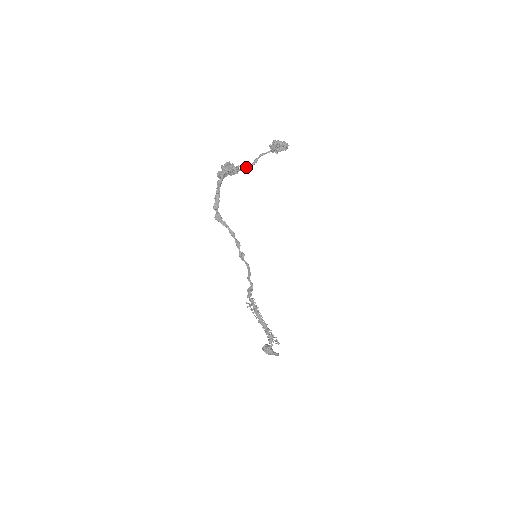
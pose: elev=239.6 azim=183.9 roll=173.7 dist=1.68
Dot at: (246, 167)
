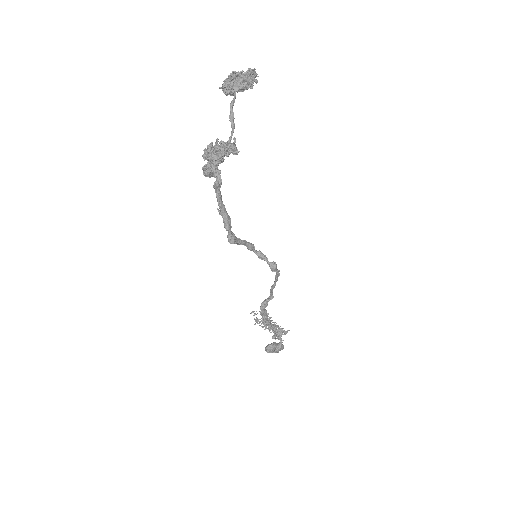
Dot at: (231, 136)
